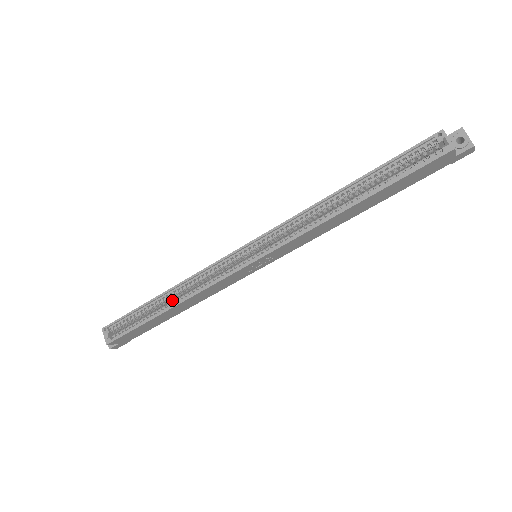
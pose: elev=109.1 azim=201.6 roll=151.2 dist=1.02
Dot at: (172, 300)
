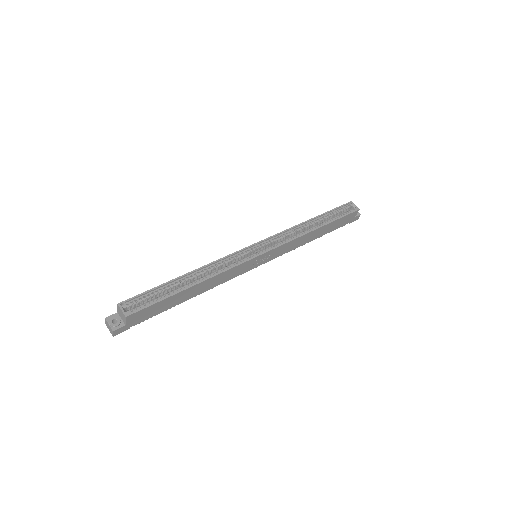
Dot at: occluded
